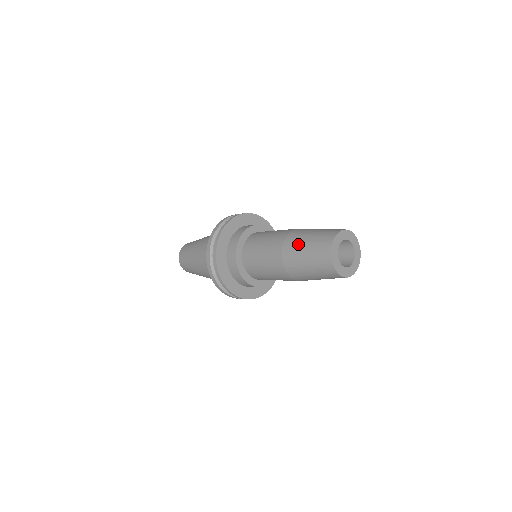
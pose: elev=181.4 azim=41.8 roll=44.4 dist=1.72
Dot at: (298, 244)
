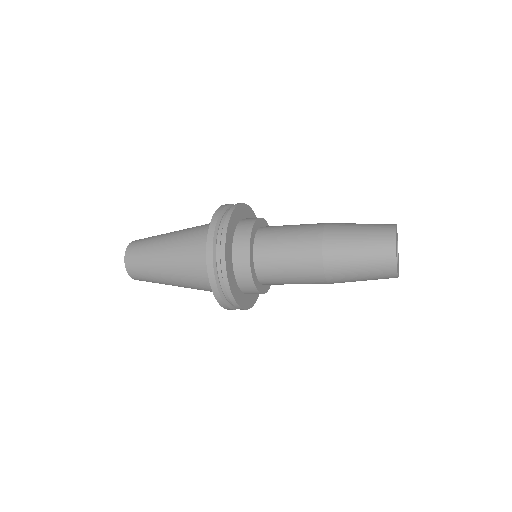
Dot at: (346, 251)
